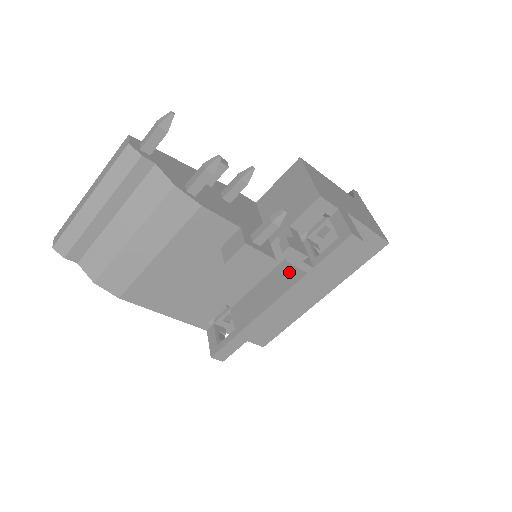
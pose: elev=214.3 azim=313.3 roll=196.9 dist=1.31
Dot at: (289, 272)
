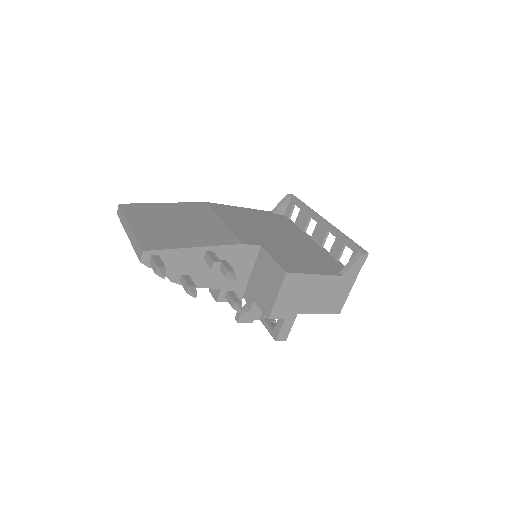
Dot at: occluded
